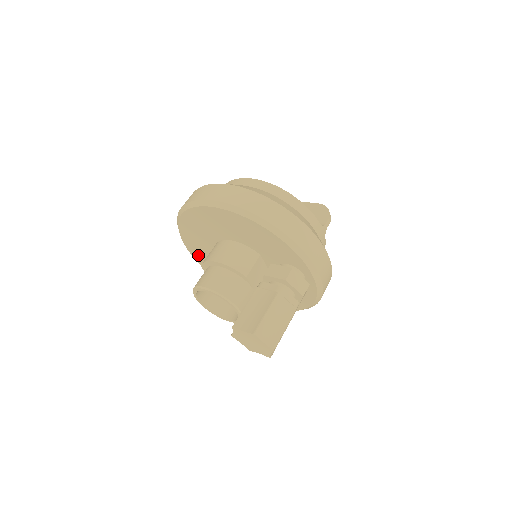
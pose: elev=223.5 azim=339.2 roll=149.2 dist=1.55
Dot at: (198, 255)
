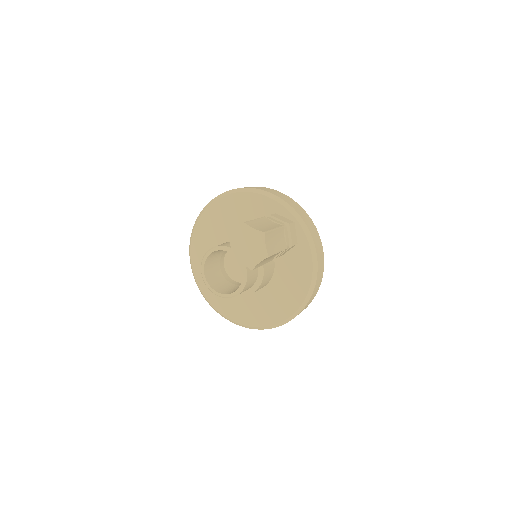
Dot at: (212, 294)
